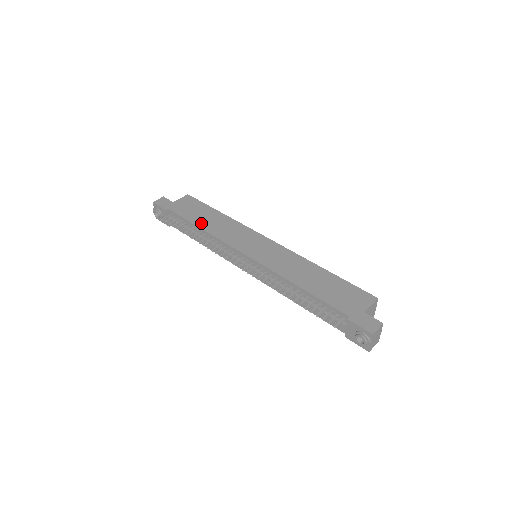
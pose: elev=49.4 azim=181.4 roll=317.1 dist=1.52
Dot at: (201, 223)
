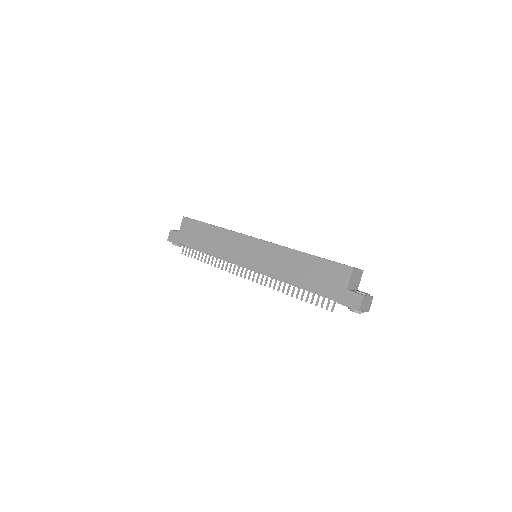
Dot at: (205, 247)
